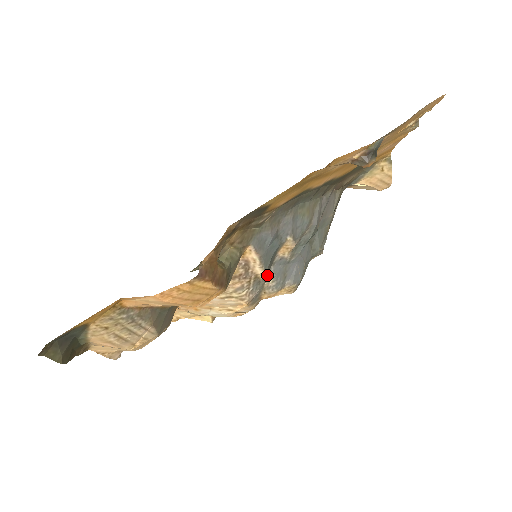
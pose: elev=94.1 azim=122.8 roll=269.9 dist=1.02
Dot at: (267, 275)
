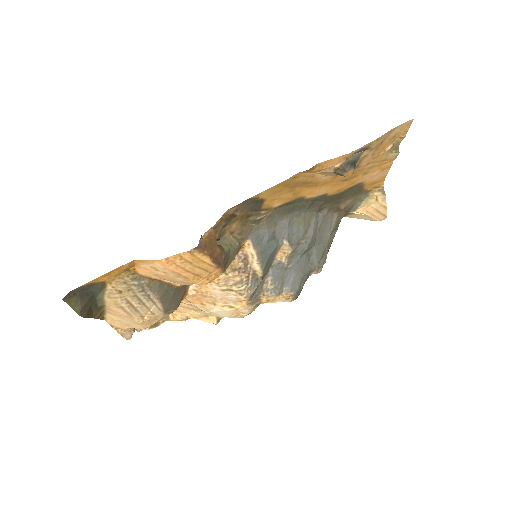
Dot at: (266, 277)
